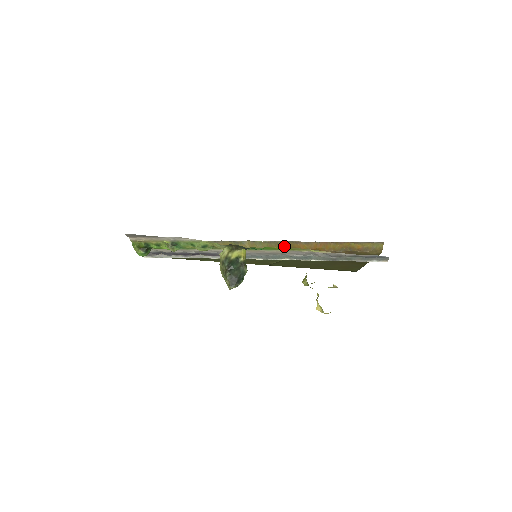
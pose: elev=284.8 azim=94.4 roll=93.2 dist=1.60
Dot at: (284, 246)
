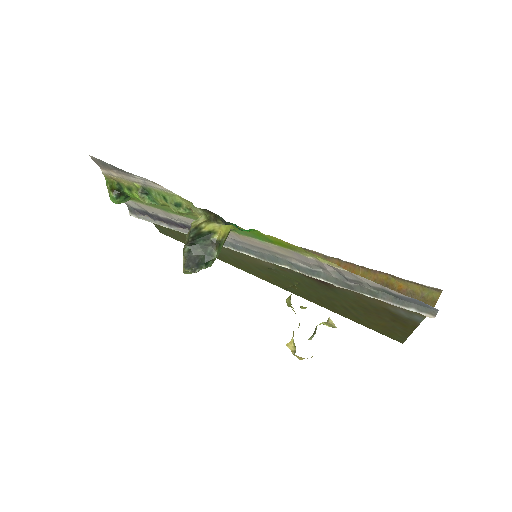
Dot at: occluded
